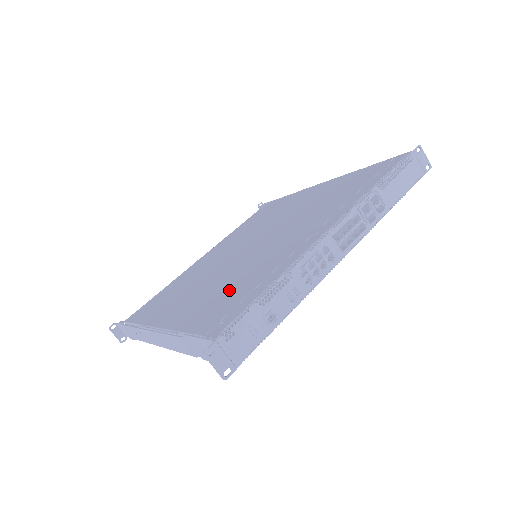
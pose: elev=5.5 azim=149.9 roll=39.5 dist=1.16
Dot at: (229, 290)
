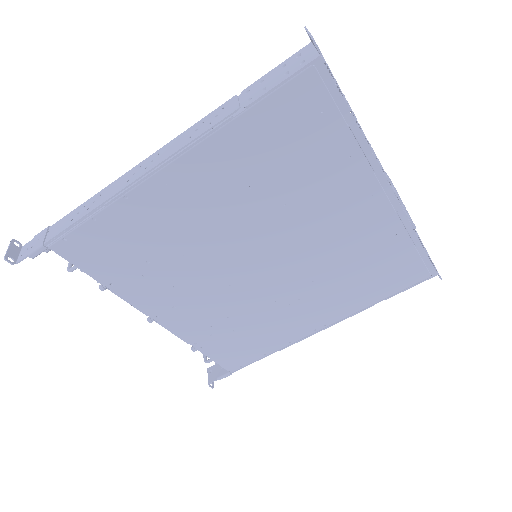
Dot at: occluded
